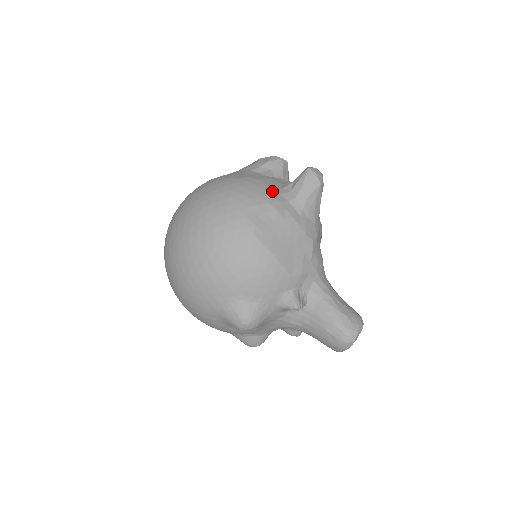
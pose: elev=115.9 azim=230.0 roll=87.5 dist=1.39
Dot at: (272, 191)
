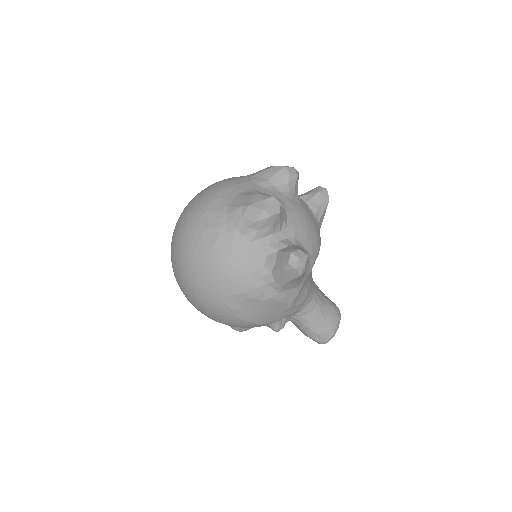
Dot at: (251, 276)
